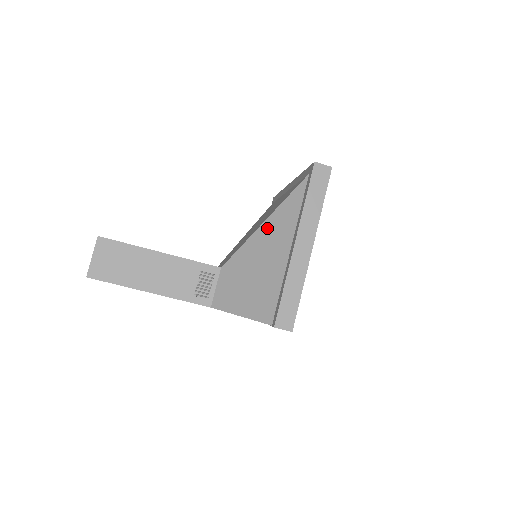
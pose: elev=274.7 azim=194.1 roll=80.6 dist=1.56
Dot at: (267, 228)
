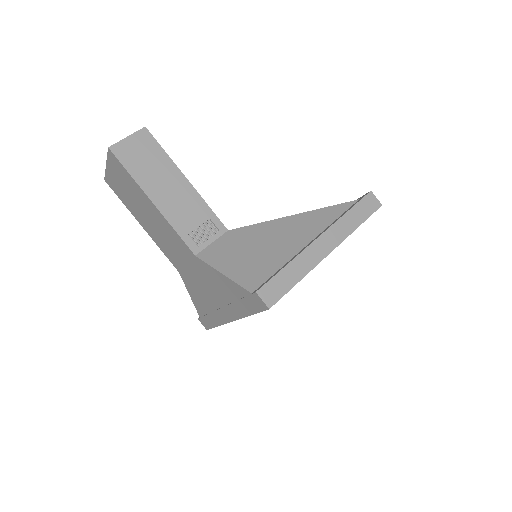
Dot at: (295, 220)
